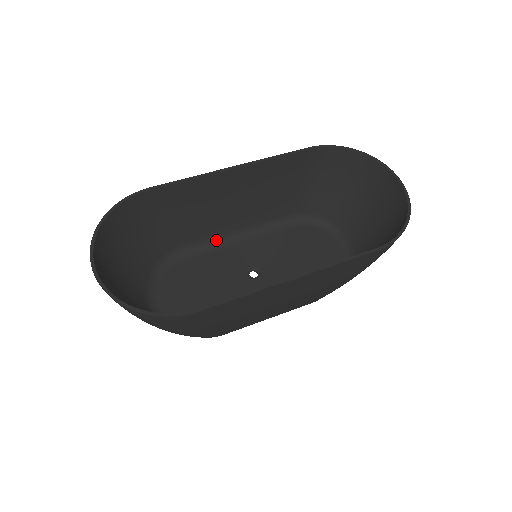
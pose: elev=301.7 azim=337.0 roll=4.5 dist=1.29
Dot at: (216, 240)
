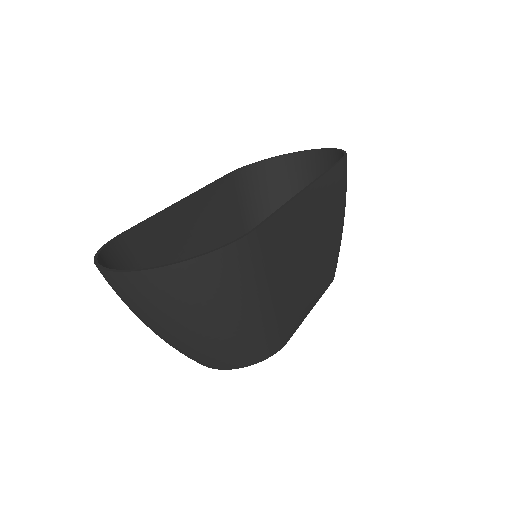
Dot at: occluded
